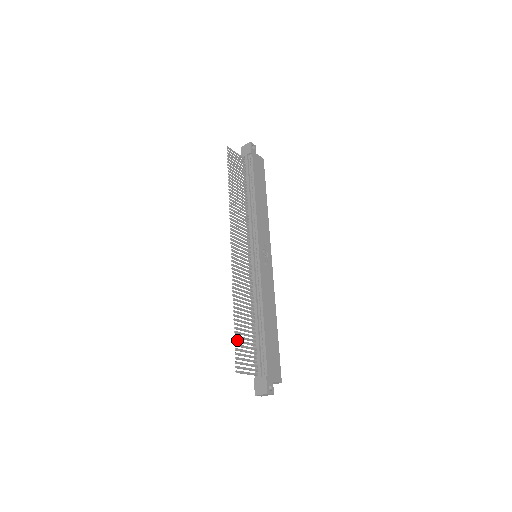
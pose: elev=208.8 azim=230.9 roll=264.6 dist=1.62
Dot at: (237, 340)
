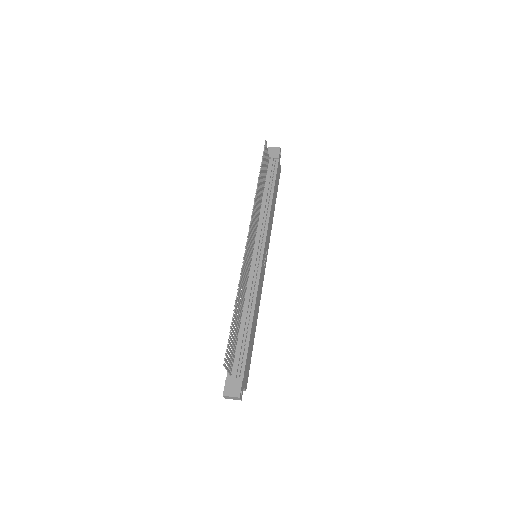
Dot at: (231, 332)
